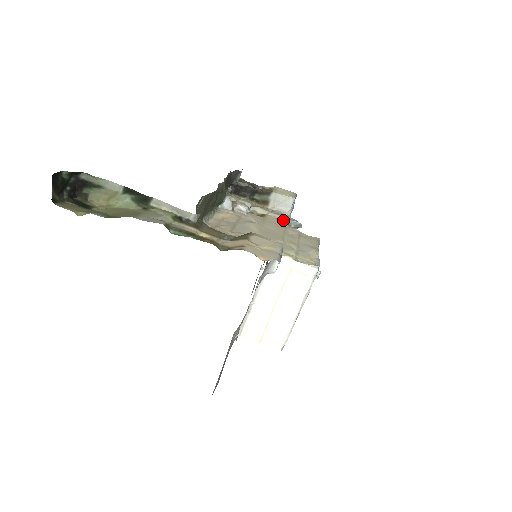
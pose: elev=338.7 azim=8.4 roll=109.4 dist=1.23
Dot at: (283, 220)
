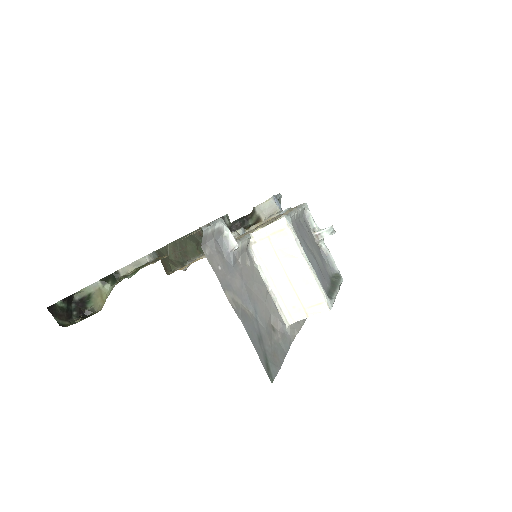
Dot at: occluded
